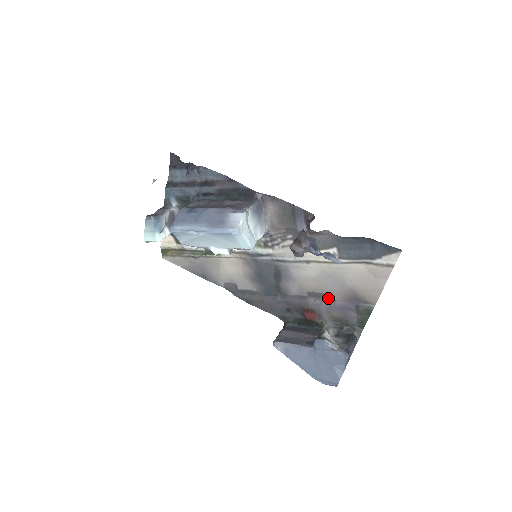
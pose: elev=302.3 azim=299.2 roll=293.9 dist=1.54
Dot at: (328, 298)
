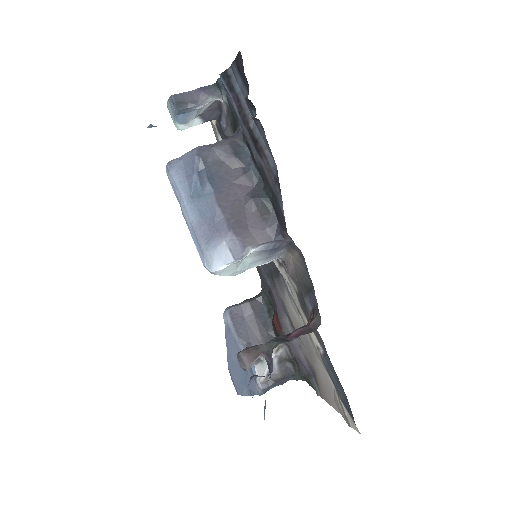
Dot at: (298, 339)
